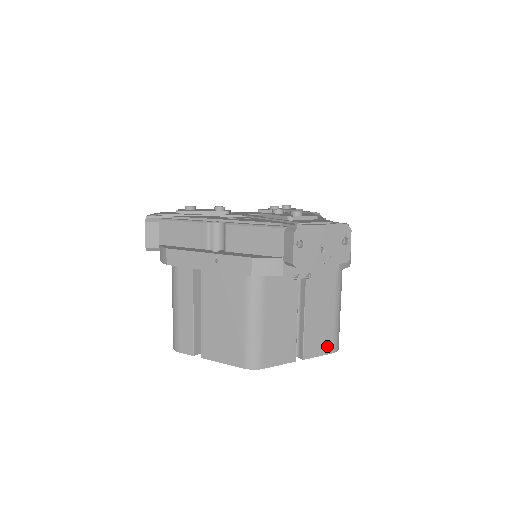
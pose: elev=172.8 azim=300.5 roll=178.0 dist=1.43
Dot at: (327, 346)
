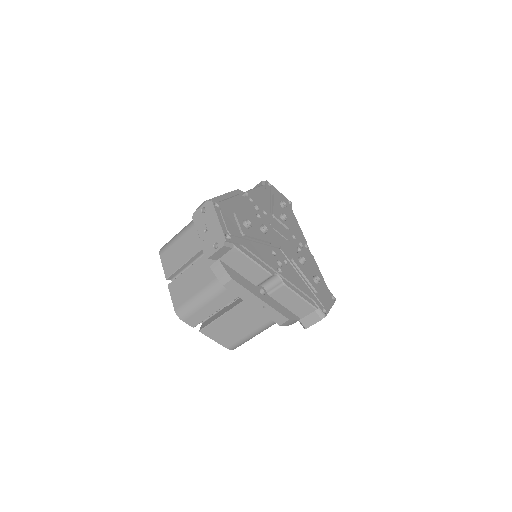
Dot at: occluded
